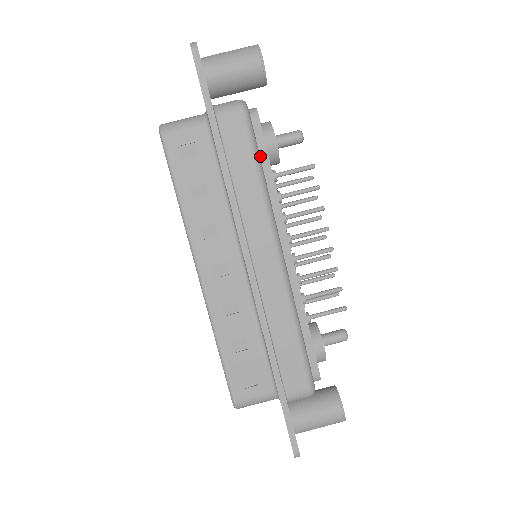
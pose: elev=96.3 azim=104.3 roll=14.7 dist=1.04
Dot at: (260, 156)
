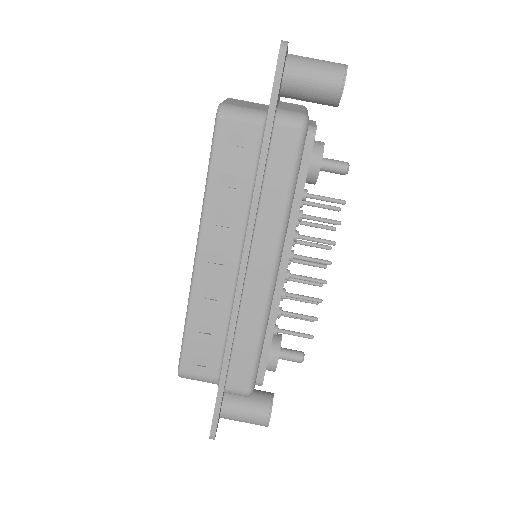
Dot at: (299, 173)
